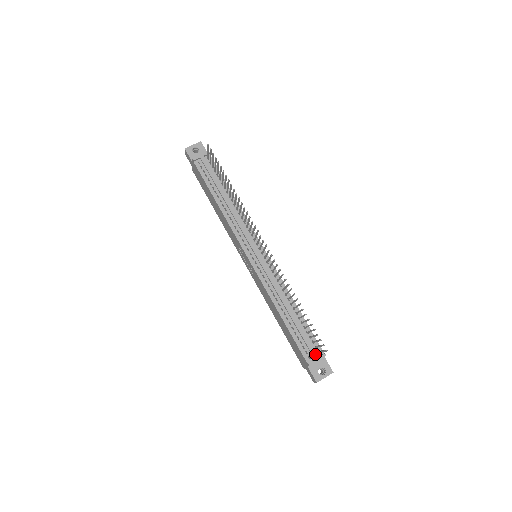
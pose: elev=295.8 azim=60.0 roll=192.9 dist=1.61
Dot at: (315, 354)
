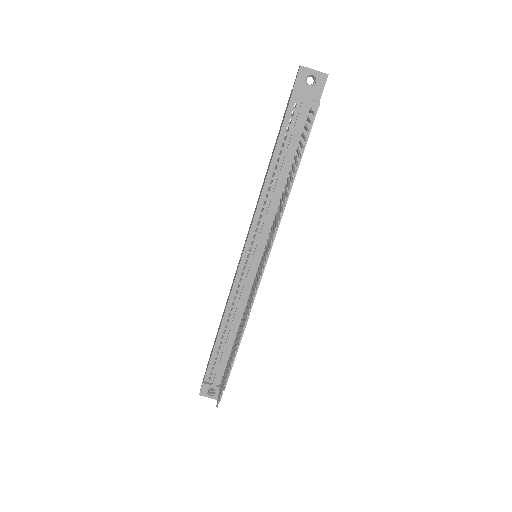
Dot at: (216, 382)
